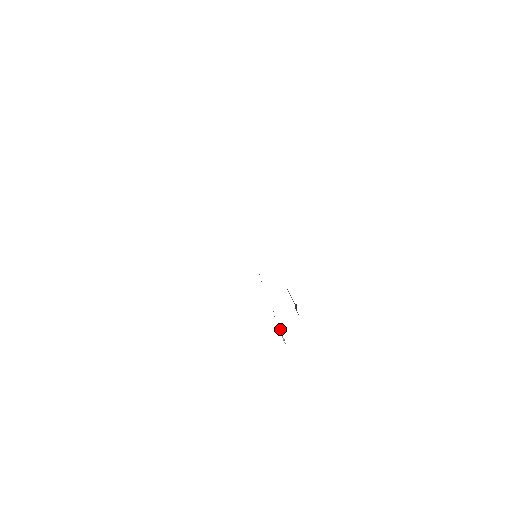
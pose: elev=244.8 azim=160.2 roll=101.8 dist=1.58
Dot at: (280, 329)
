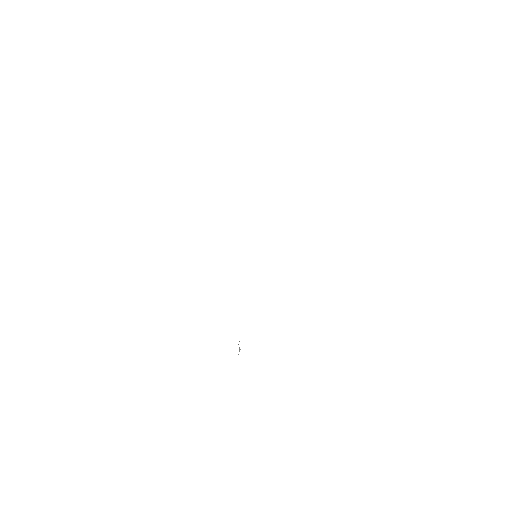
Dot at: occluded
